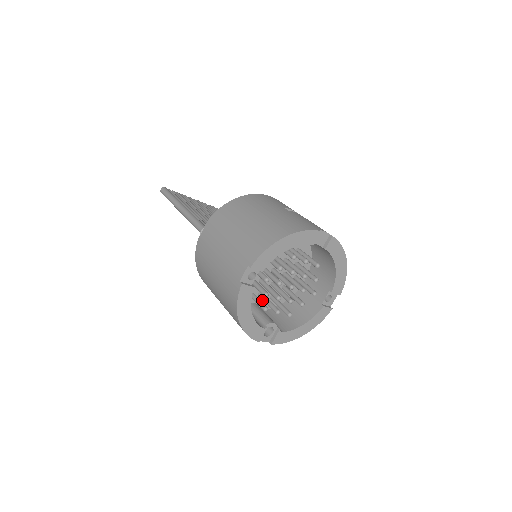
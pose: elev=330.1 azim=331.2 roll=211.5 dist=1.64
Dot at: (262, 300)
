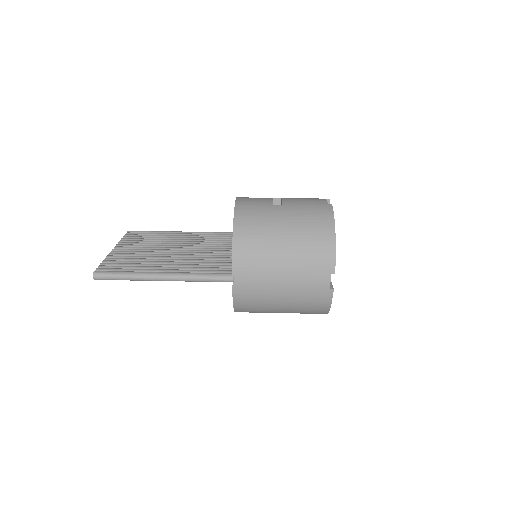
Dot at: occluded
